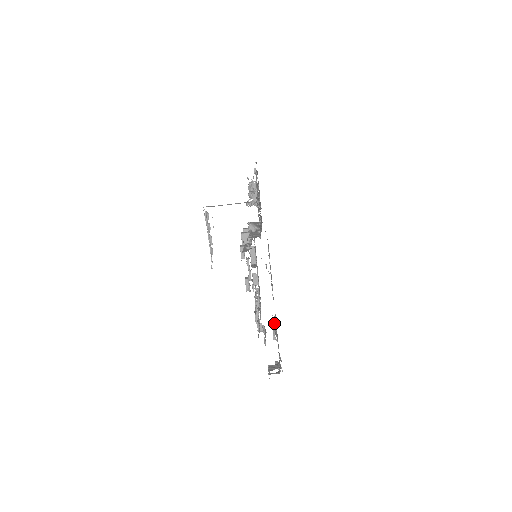
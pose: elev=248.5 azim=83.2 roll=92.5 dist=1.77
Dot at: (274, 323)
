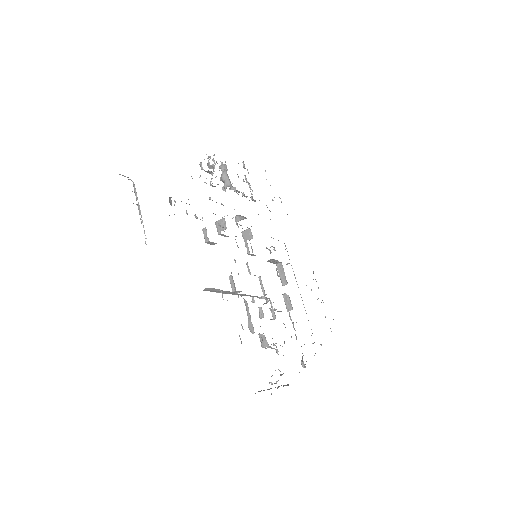
Dot at: (315, 353)
